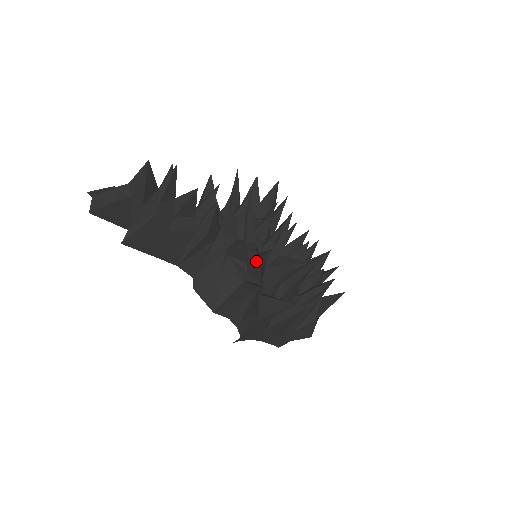
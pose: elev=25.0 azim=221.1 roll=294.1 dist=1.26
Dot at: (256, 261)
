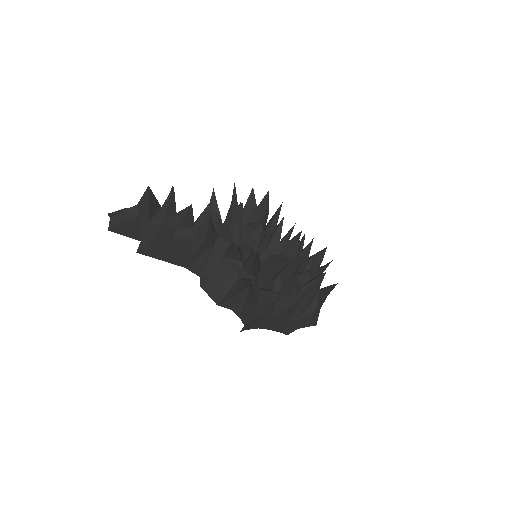
Dot at: (248, 260)
